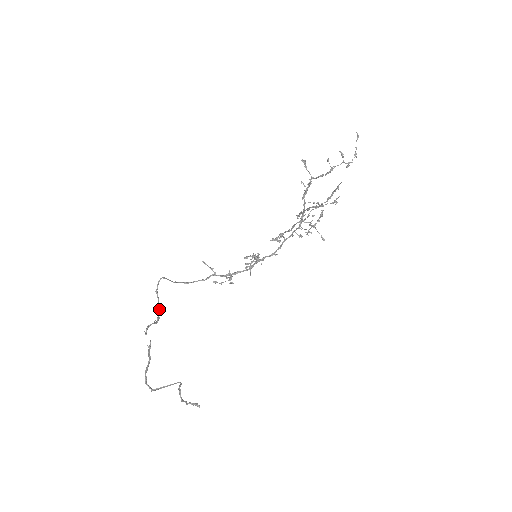
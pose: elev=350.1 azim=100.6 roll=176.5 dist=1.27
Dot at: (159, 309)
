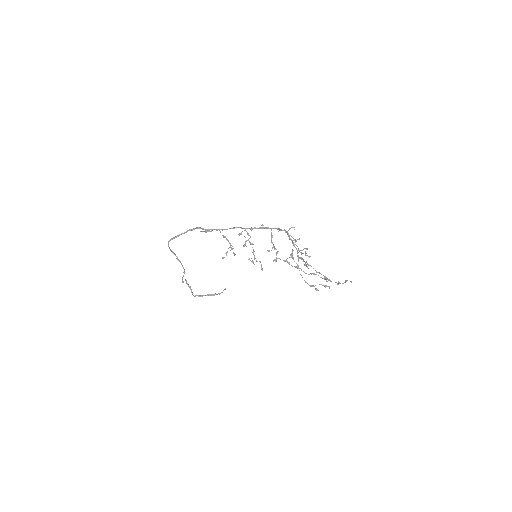
Dot at: (180, 261)
